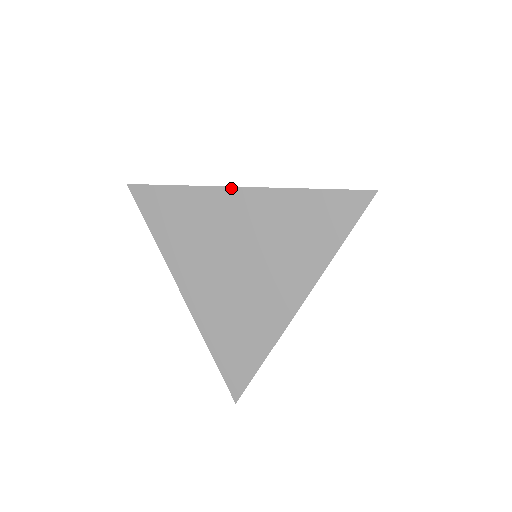
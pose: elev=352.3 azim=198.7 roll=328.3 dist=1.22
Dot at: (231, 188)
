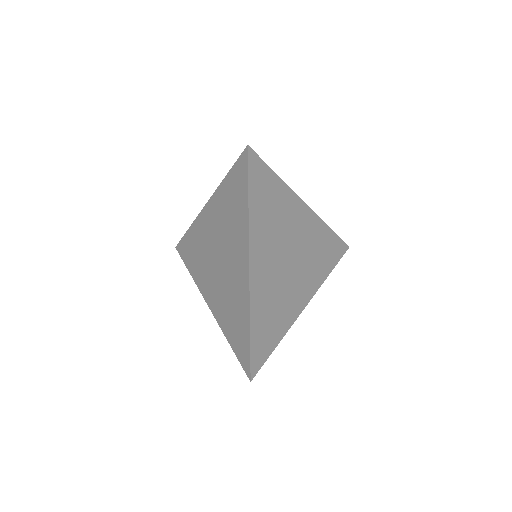
Dot at: (202, 210)
